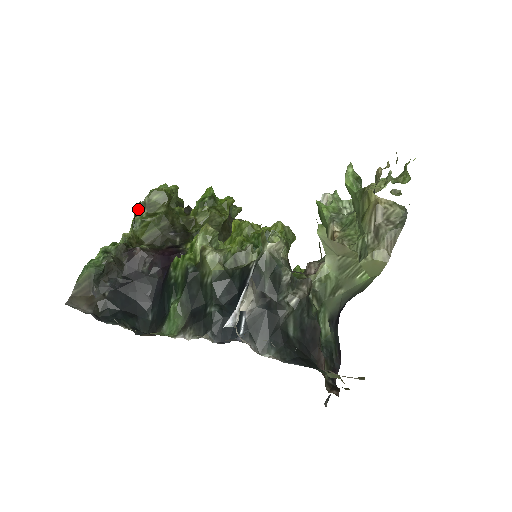
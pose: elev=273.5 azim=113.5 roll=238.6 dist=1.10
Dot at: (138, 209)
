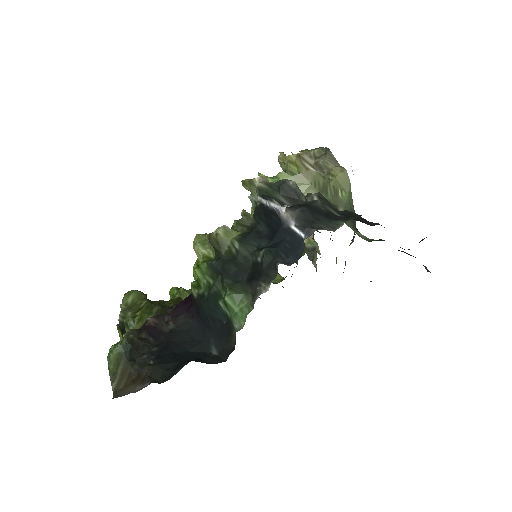
Dot at: (121, 319)
